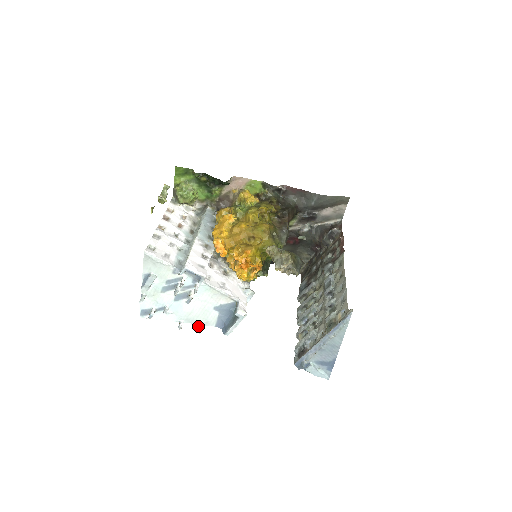
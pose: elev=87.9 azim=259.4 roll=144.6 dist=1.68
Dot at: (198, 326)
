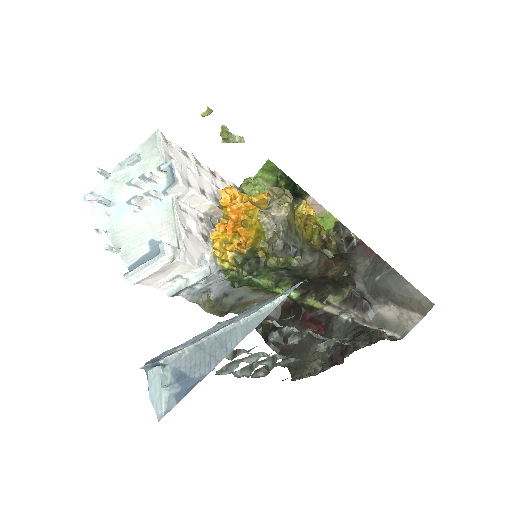
Dot at: (114, 247)
